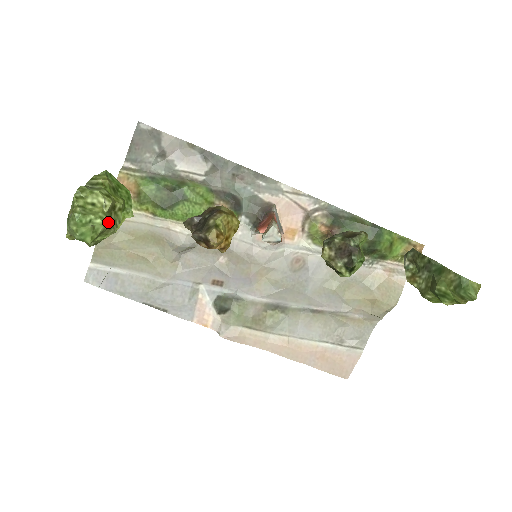
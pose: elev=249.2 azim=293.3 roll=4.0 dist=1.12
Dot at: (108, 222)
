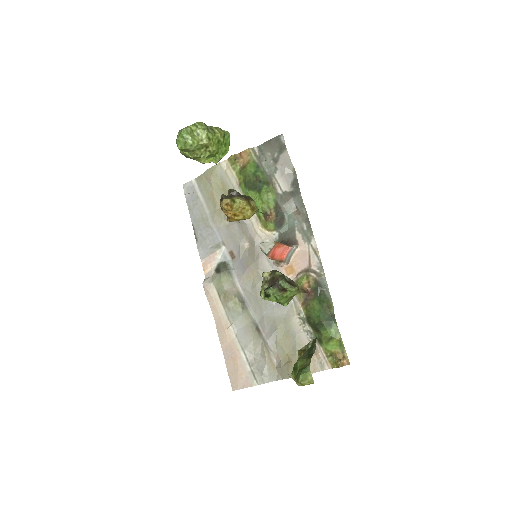
Dot at: (196, 149)
